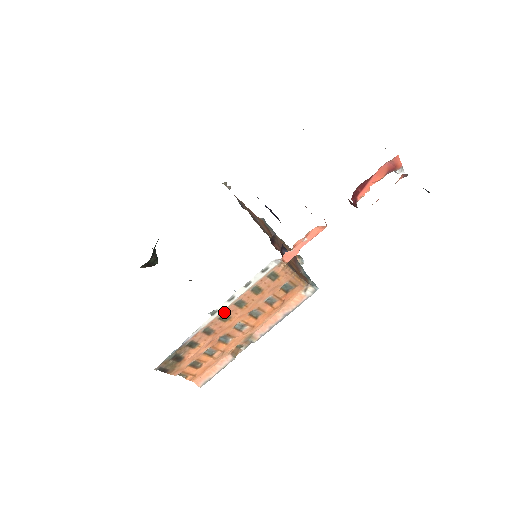
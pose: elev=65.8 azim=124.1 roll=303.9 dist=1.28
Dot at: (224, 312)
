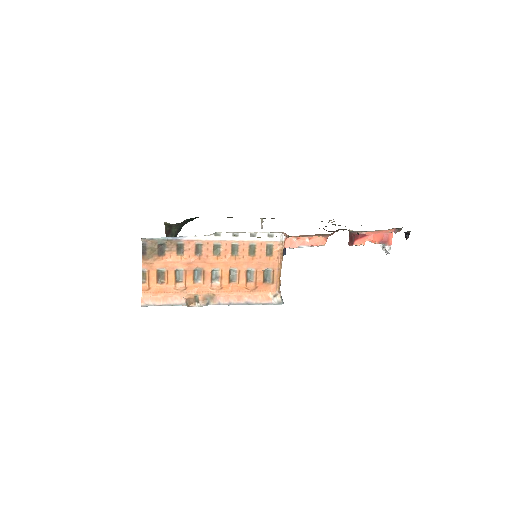
Dot at: (221, 244)
